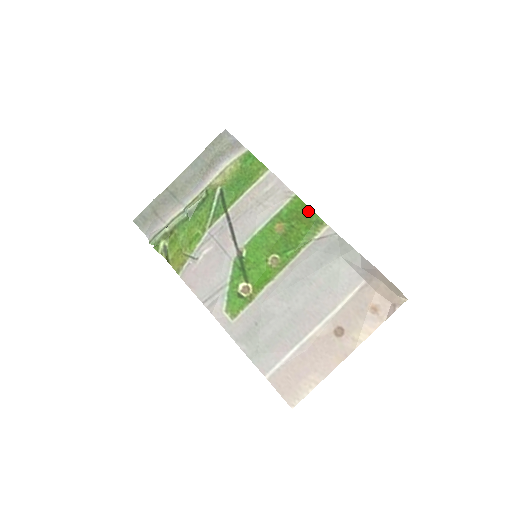
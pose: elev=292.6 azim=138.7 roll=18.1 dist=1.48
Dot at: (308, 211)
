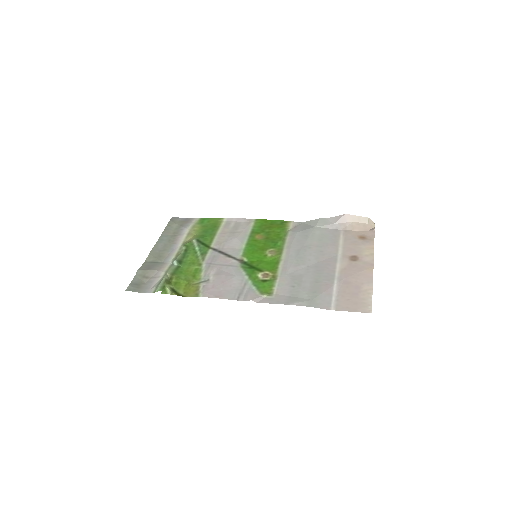
Dot at: (271, 221)
